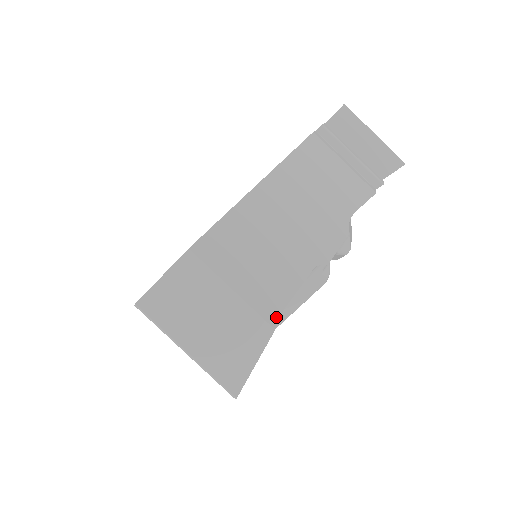
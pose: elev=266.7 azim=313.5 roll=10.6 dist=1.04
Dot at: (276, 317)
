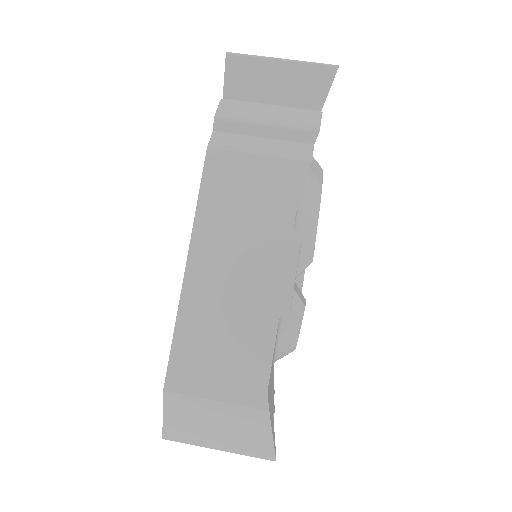
Dot at: occluded
